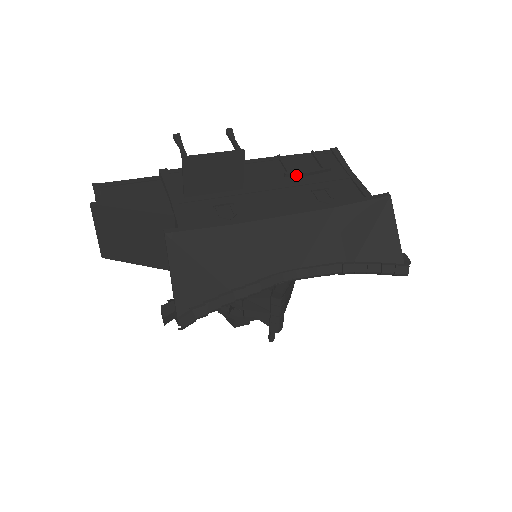
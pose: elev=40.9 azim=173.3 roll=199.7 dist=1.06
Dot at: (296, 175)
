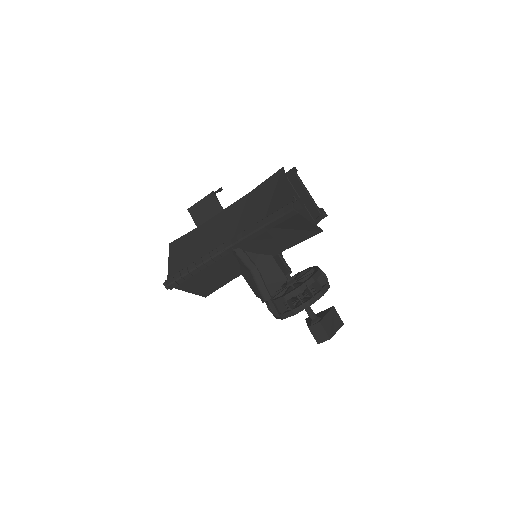
Dot at: occluded
